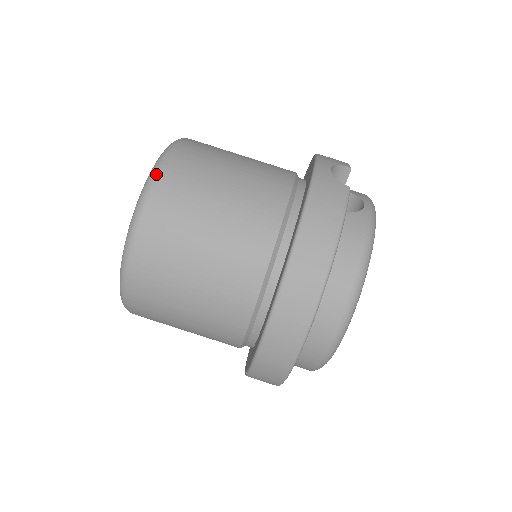
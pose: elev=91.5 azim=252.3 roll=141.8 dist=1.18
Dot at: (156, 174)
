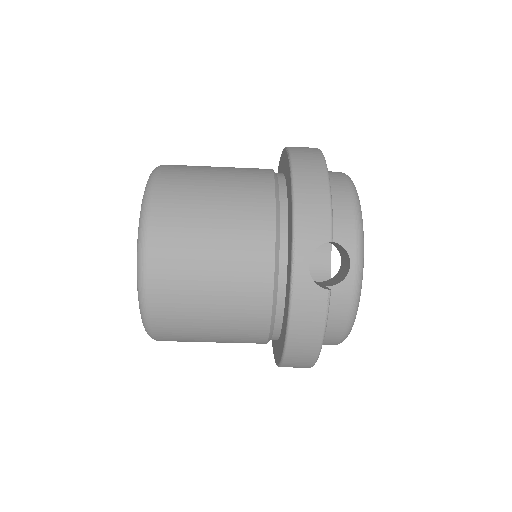
Dot at: (145, 304)
